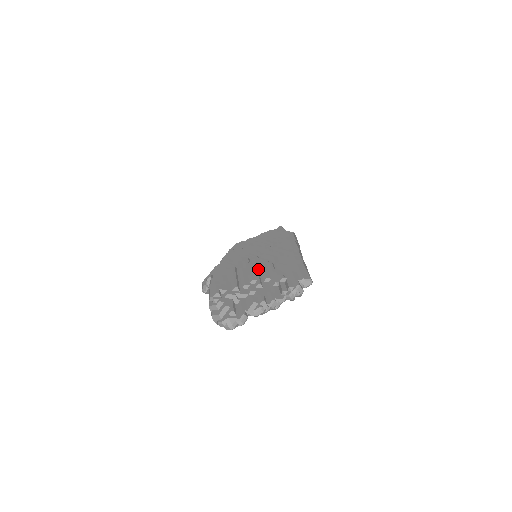
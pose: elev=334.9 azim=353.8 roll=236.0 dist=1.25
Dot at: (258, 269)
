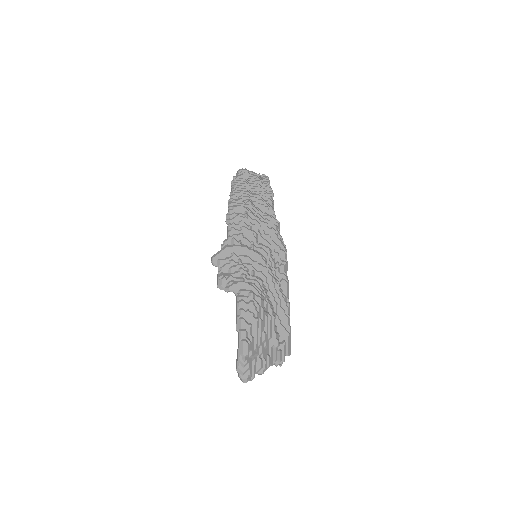
Dot at: (267, 321)
